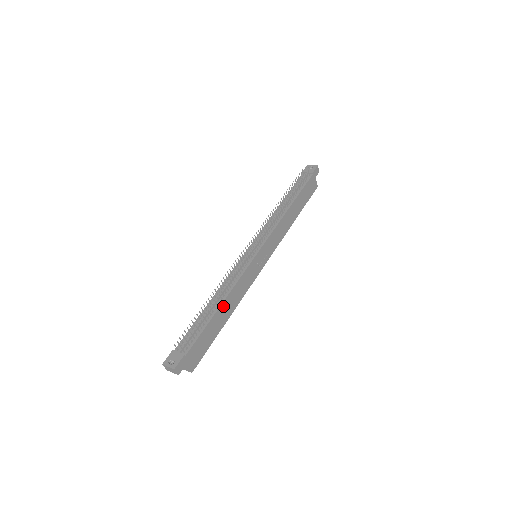
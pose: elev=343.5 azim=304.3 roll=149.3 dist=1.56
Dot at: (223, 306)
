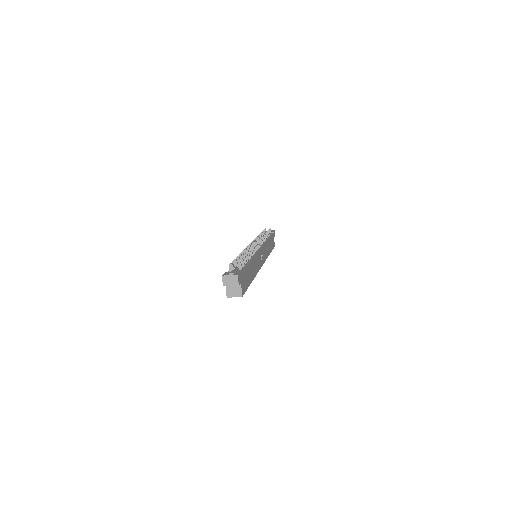
Dot at: (252, 264)
